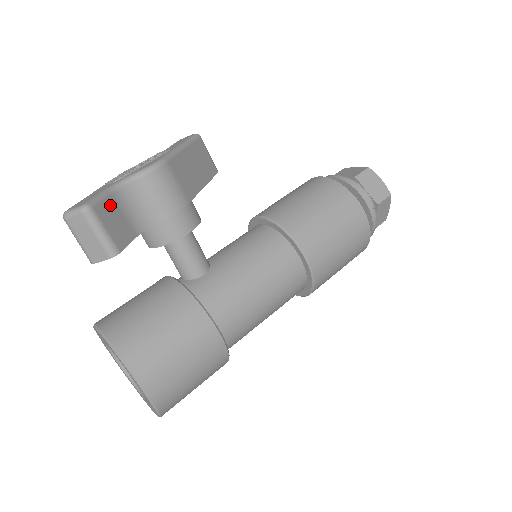
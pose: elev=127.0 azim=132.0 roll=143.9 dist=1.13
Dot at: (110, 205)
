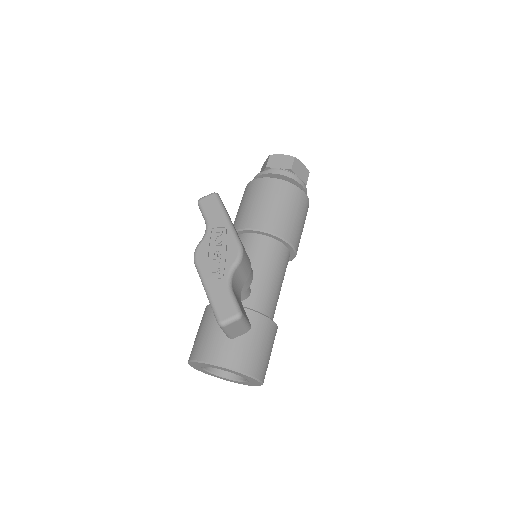
Dot at: (237, 300)
